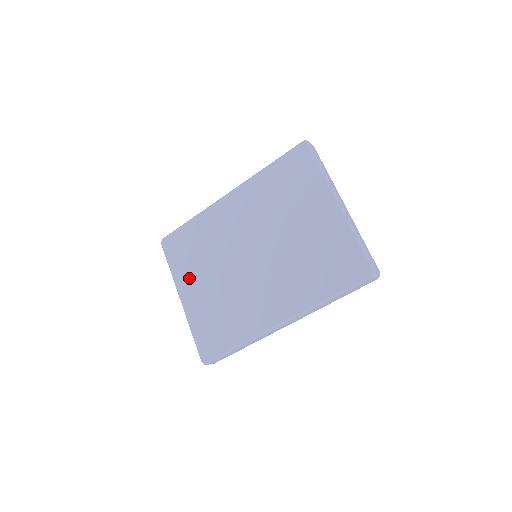
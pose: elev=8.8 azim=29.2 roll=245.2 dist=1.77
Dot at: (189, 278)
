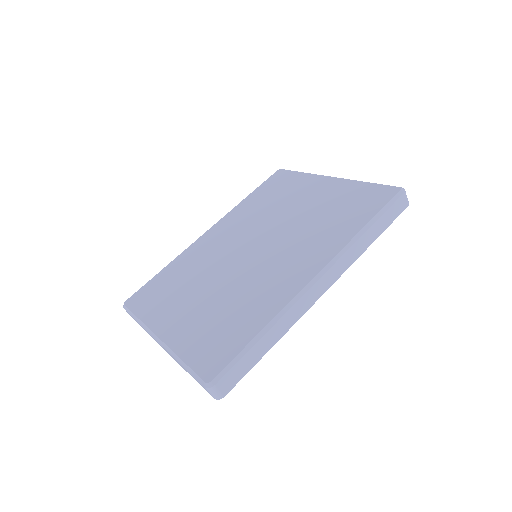
Dot at: (168, 311)
